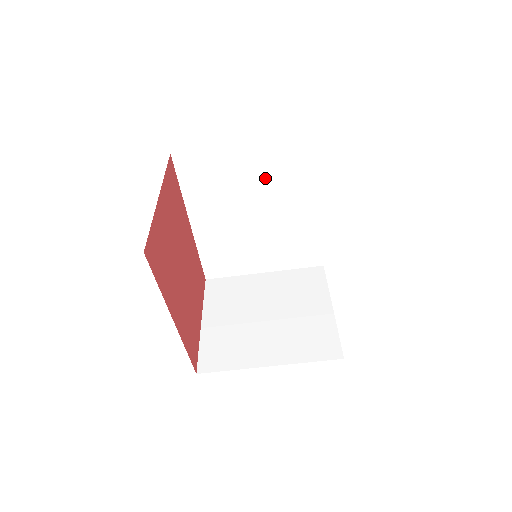
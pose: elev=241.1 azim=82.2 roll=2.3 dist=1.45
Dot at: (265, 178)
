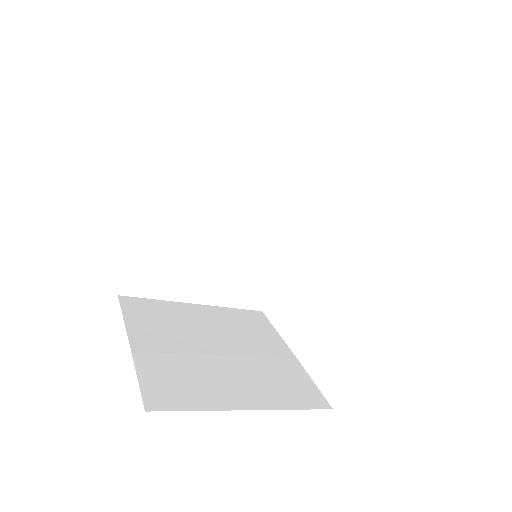
Dot at: (257, 179)
